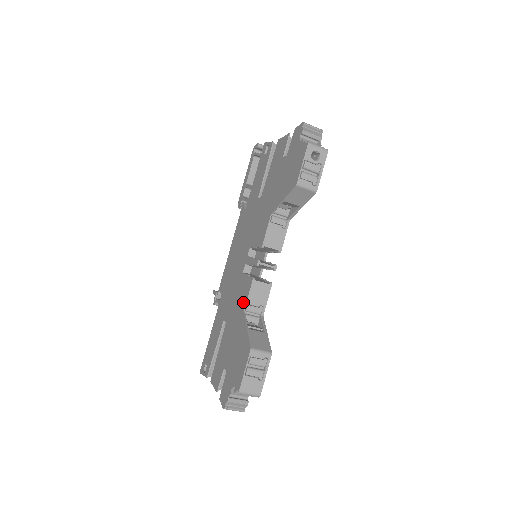
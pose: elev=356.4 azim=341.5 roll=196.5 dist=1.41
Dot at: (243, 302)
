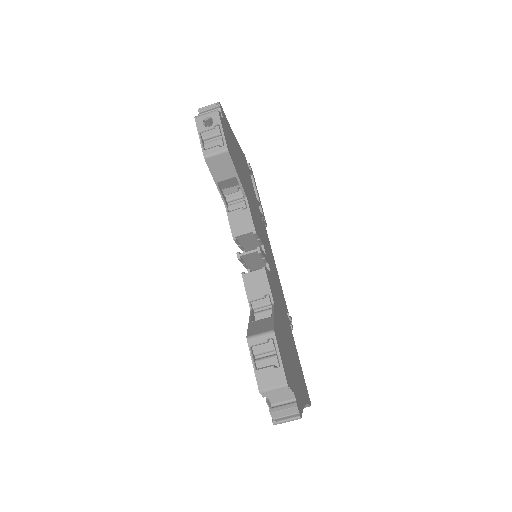
Dot at: occluded
